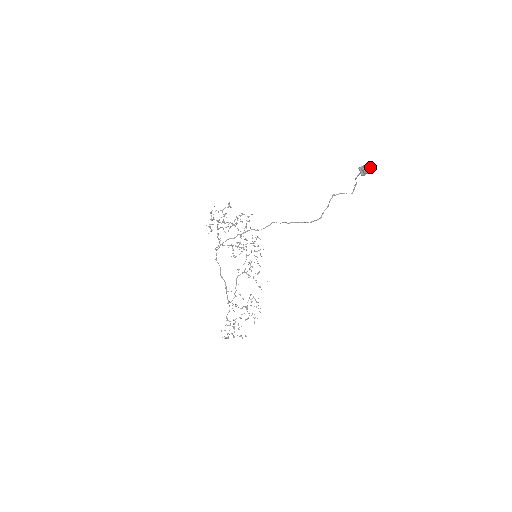
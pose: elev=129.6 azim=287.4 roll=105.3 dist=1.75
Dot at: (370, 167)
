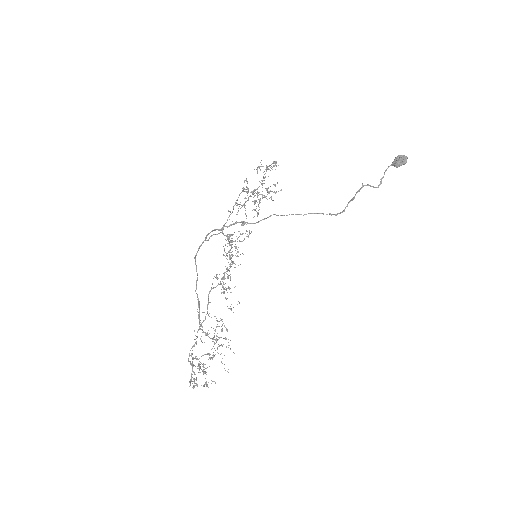
Dot at: occluded
